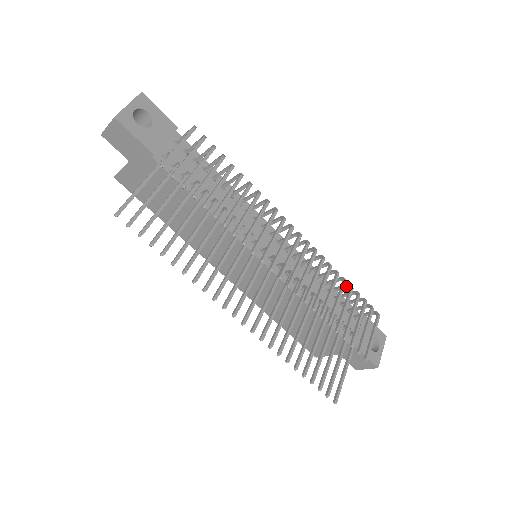
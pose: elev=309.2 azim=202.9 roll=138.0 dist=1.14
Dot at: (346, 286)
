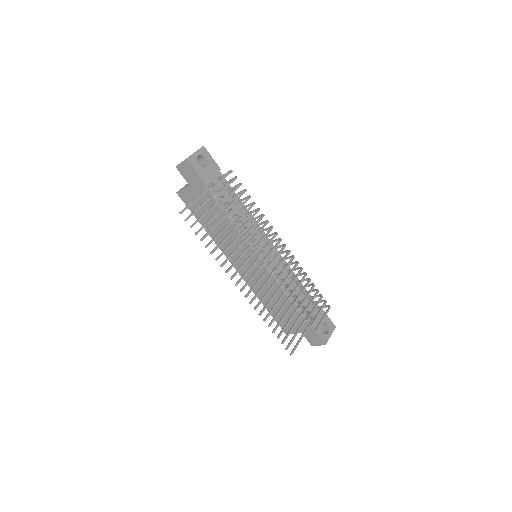
Dot at: (311, 284)
